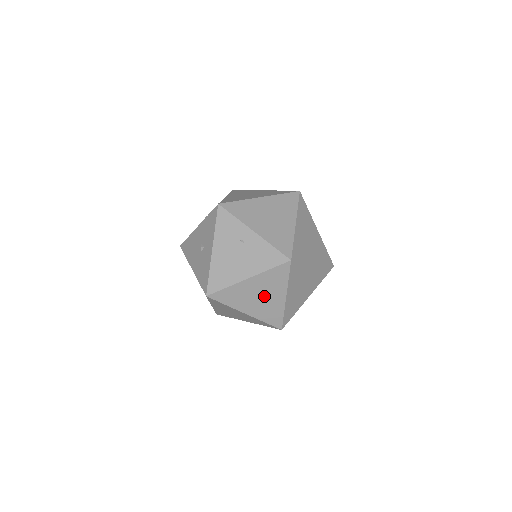
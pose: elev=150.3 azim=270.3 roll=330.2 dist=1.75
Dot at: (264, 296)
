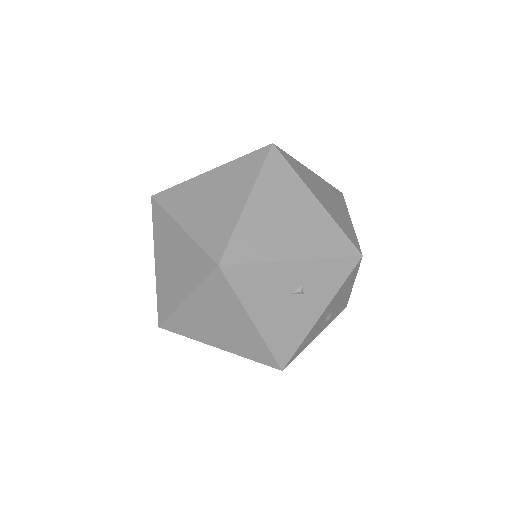
Dot at: (218, 198)
